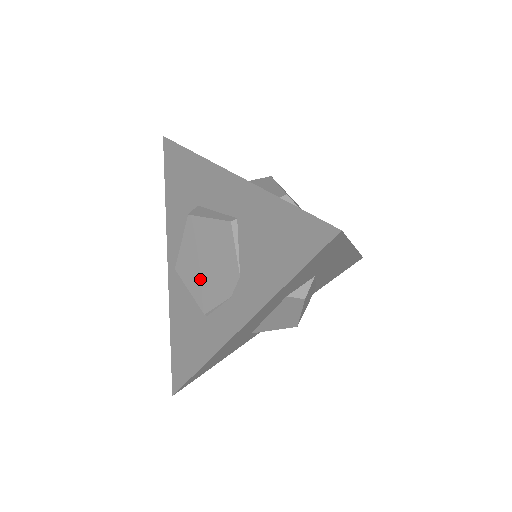
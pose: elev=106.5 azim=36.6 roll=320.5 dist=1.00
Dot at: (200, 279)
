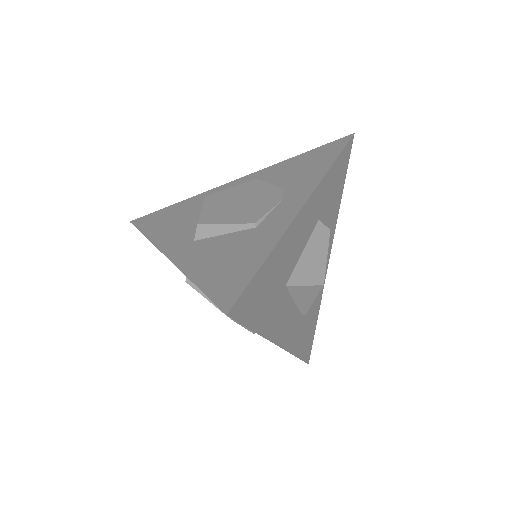
Dot at: (237, 211)
